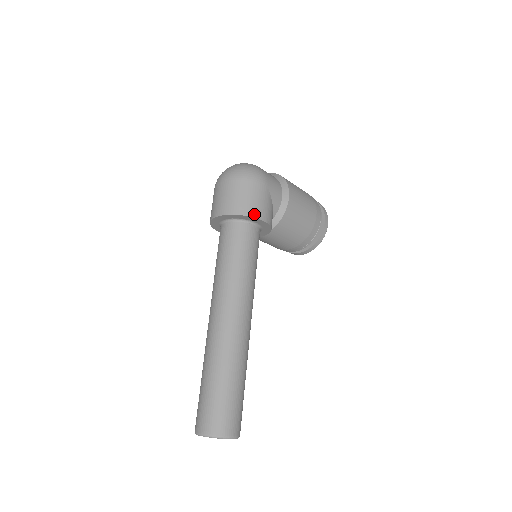
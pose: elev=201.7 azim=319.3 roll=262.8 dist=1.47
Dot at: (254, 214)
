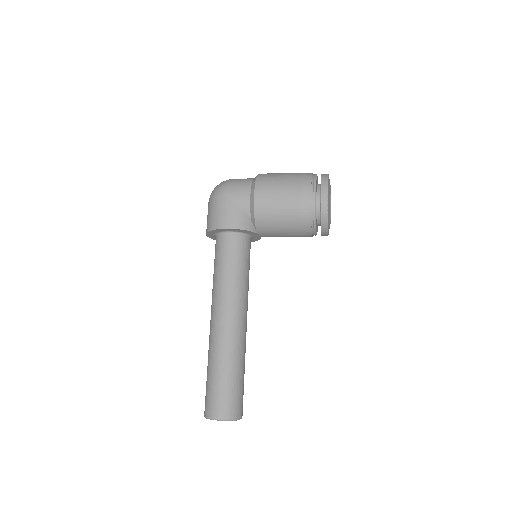
Dot at: (217, 226)
